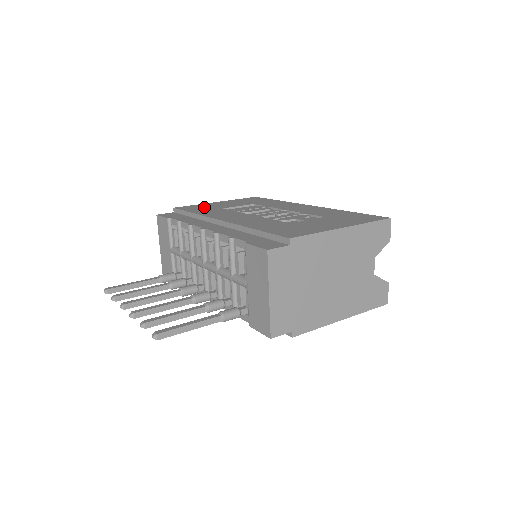
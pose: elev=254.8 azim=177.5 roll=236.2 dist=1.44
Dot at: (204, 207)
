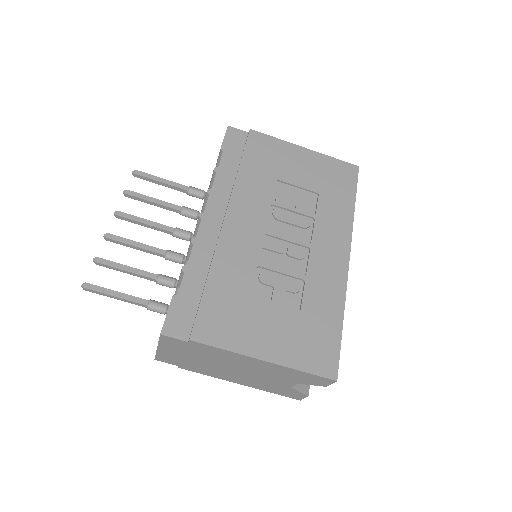
Dot at: (270, 157)
